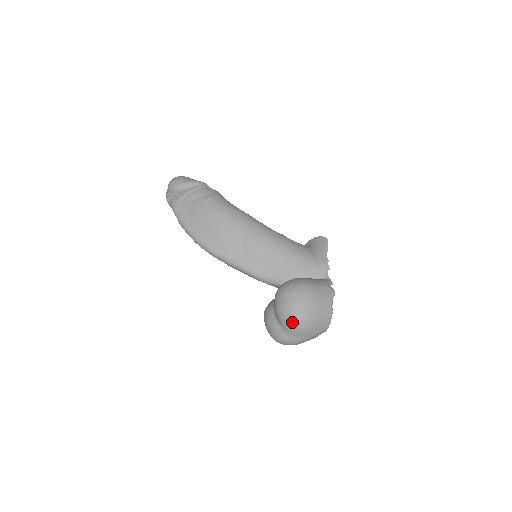
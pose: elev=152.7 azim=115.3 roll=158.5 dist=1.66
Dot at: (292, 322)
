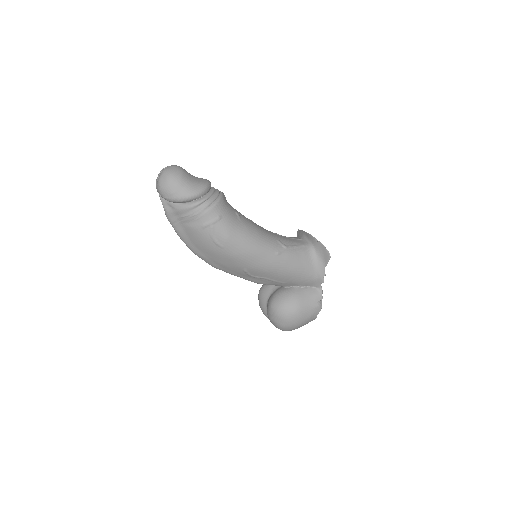
Dot at: occluded
